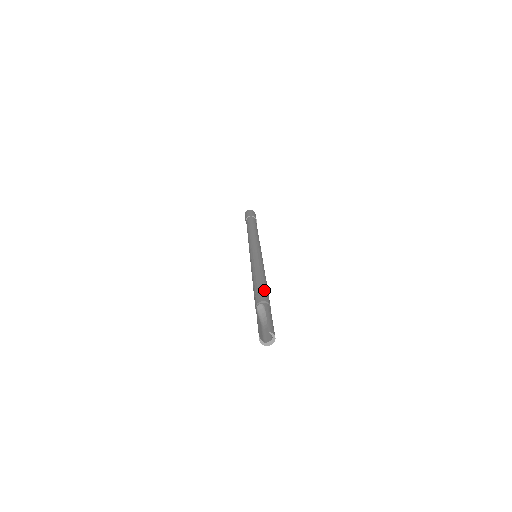
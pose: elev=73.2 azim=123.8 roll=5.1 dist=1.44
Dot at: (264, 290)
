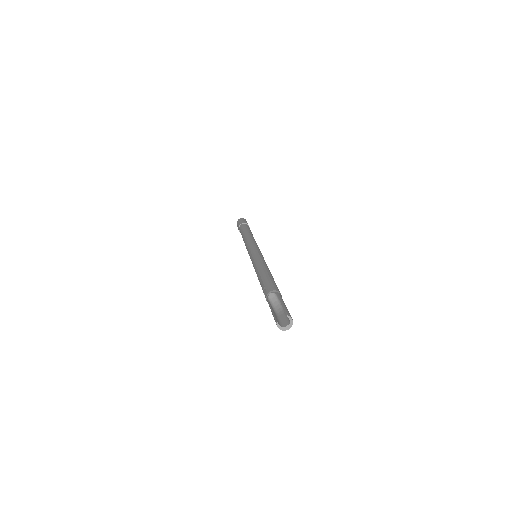
Dot at: (273, 282)
